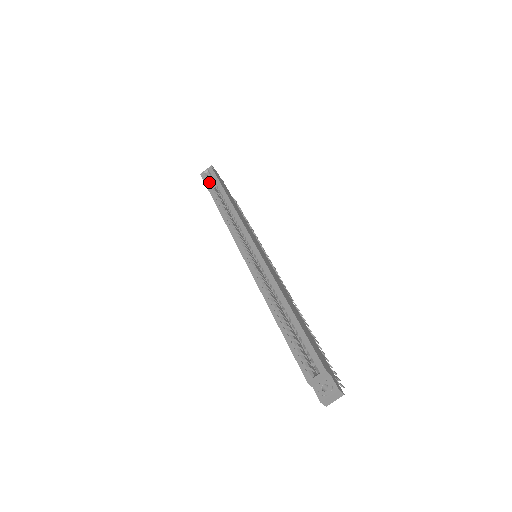
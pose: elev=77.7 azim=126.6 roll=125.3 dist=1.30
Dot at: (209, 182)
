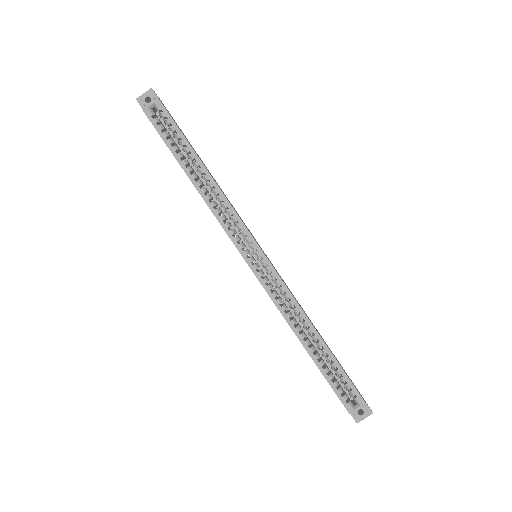
Dot at: (162, 129)
